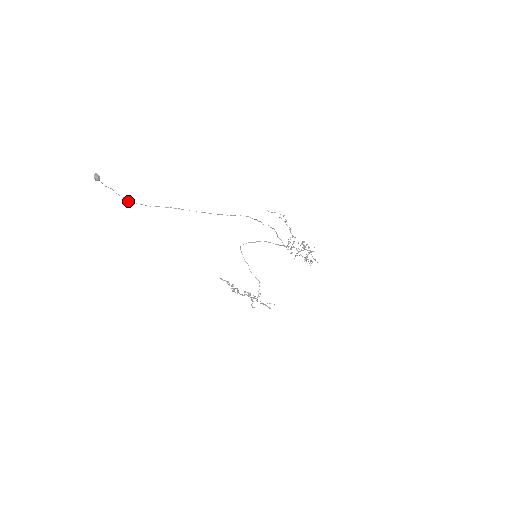
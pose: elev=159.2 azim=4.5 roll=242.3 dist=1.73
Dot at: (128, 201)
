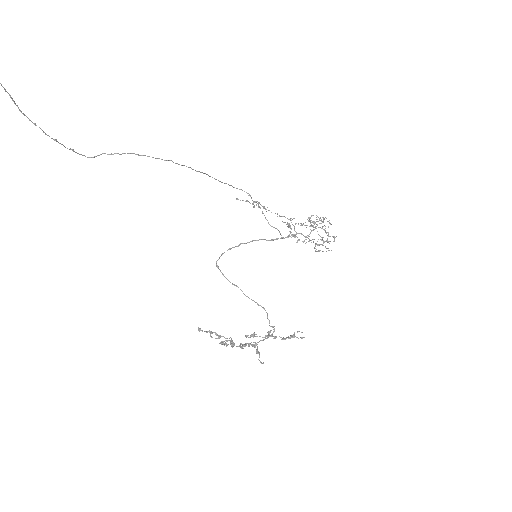
Dot at: occluded
